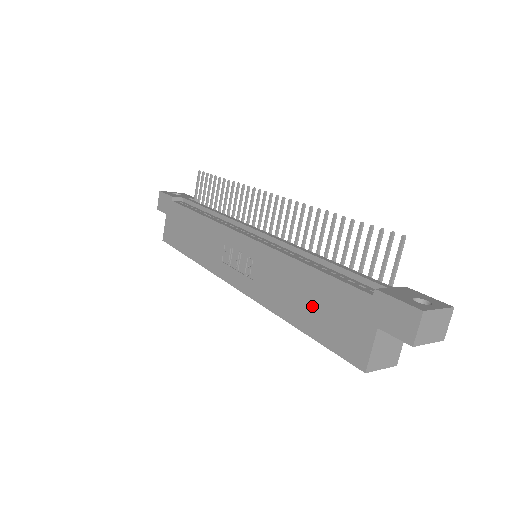
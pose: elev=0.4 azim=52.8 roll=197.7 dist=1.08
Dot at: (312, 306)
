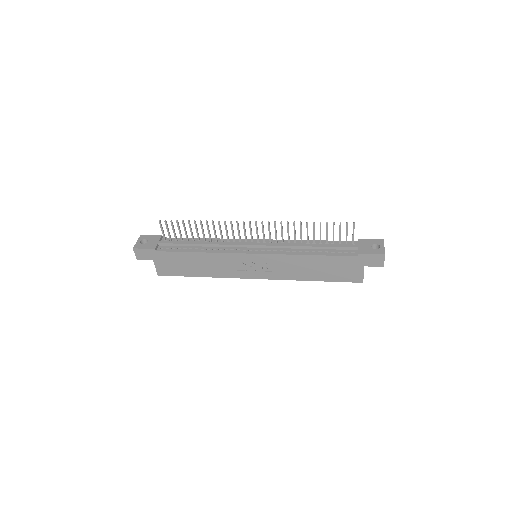
Dot at: (322, 270)
